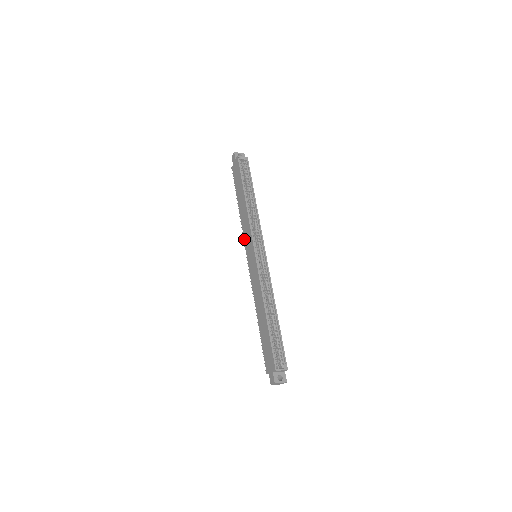
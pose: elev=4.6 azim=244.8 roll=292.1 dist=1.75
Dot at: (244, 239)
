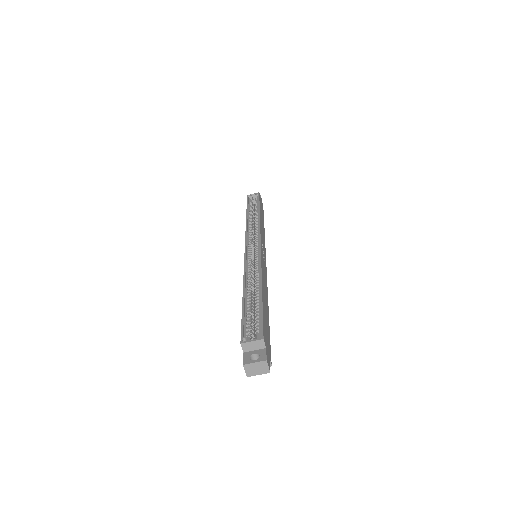
Dot at: occluded
